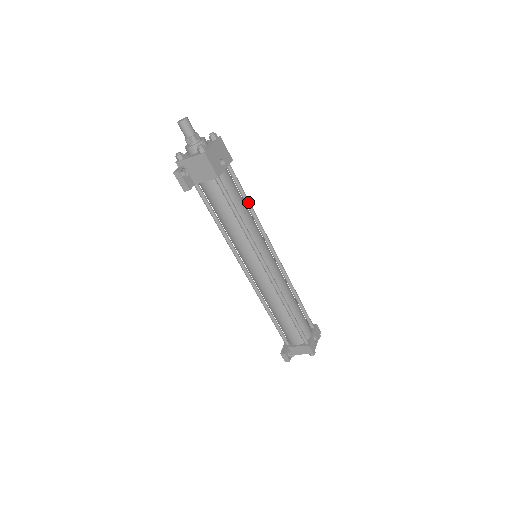
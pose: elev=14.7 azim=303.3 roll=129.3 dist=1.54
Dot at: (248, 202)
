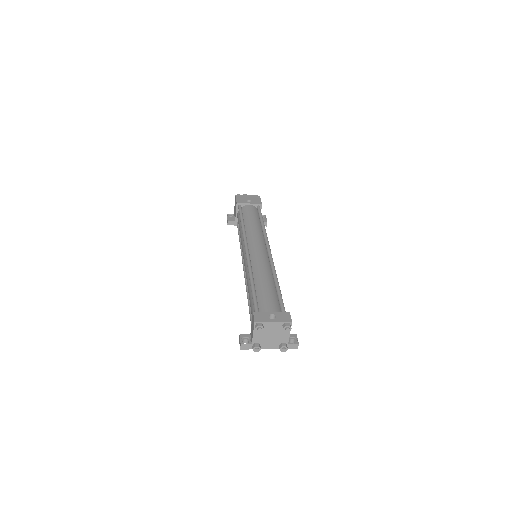
Dot at: (262, 222)
